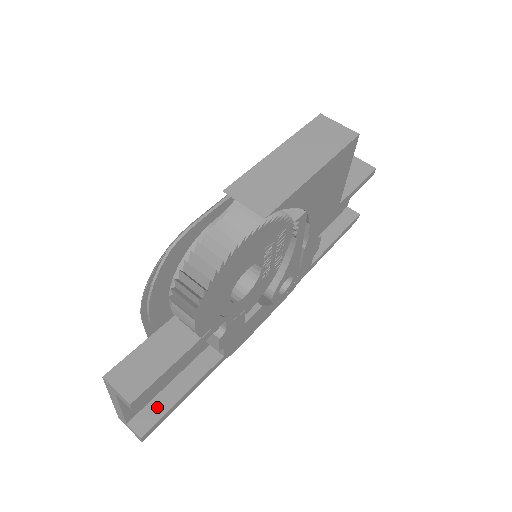
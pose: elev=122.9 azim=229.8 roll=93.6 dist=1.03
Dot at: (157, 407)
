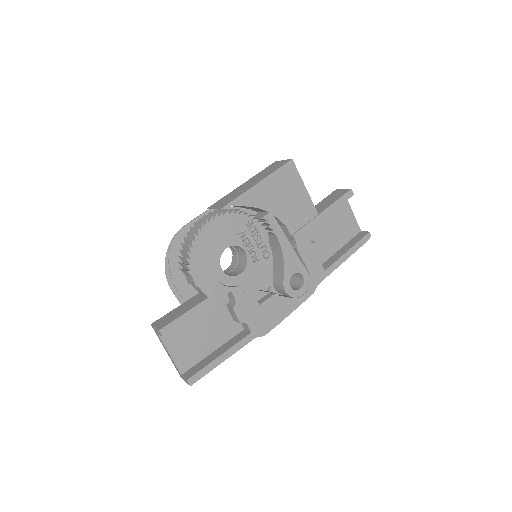
Dot at: (201, 364)
